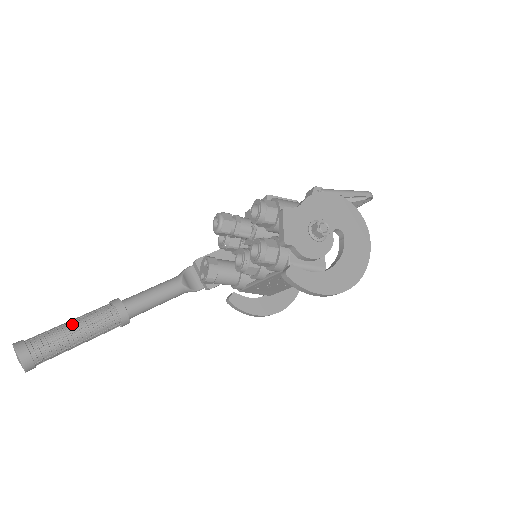
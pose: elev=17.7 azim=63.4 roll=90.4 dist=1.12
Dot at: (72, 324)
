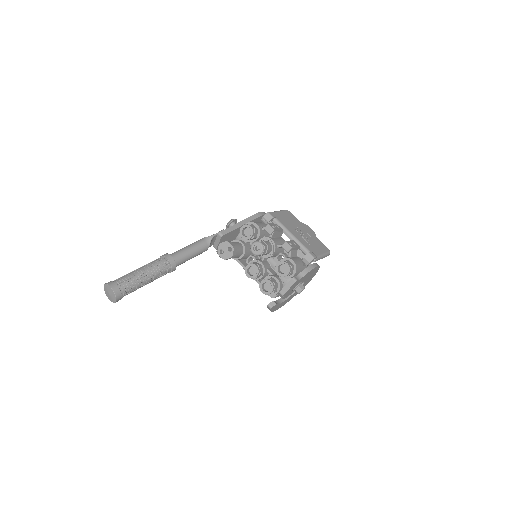
Dot at: (147, 279)
